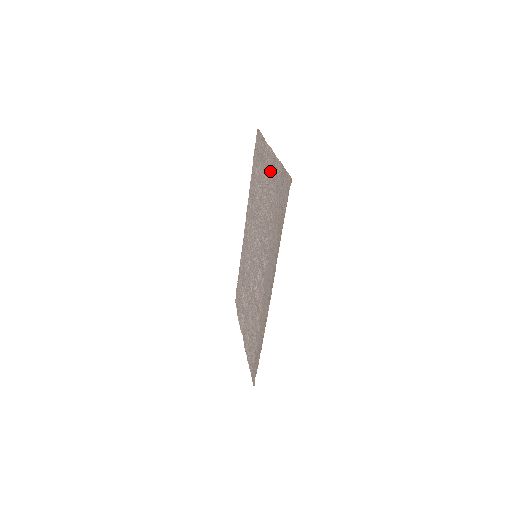
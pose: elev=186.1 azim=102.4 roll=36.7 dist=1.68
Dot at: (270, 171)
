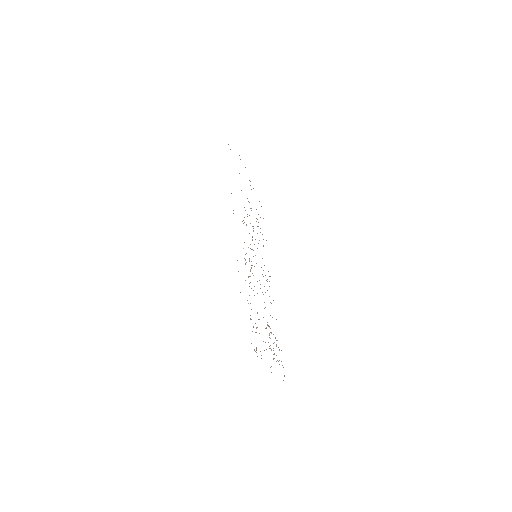
Dot at: occluded
